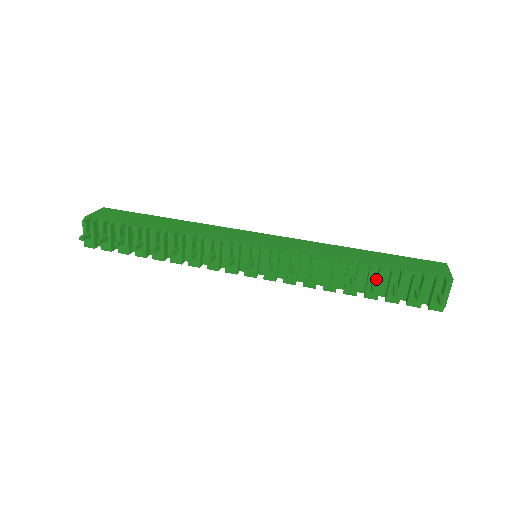
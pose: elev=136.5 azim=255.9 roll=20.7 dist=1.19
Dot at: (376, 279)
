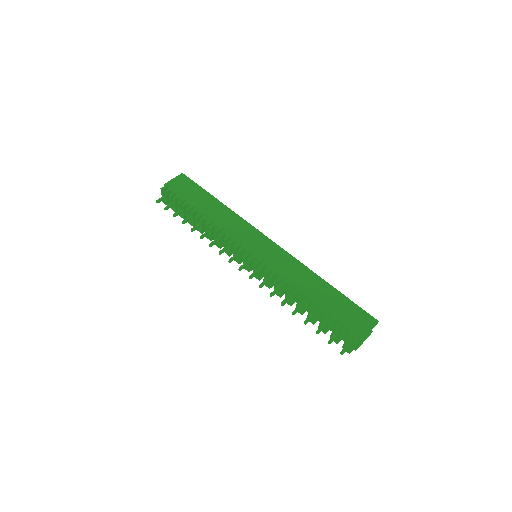
Dot at: occluded
